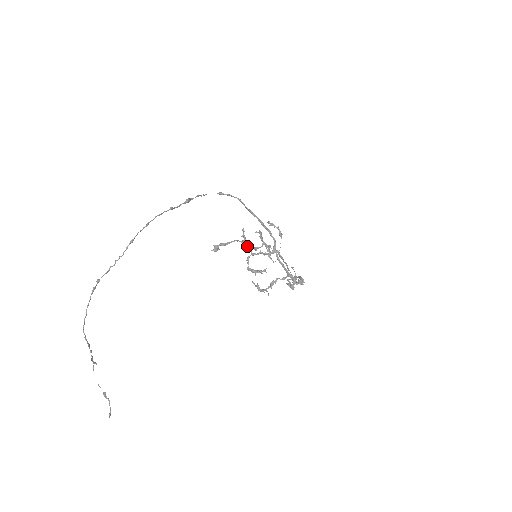
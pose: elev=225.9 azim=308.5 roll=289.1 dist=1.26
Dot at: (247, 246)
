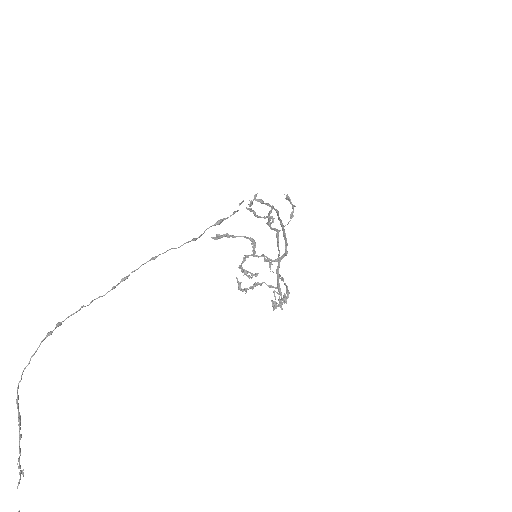
Dot at: (253, 247)
